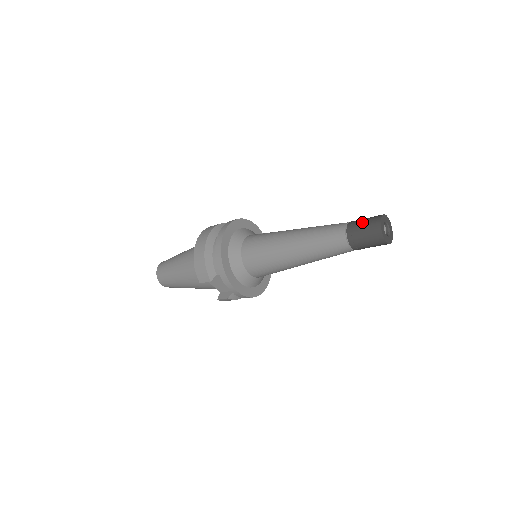
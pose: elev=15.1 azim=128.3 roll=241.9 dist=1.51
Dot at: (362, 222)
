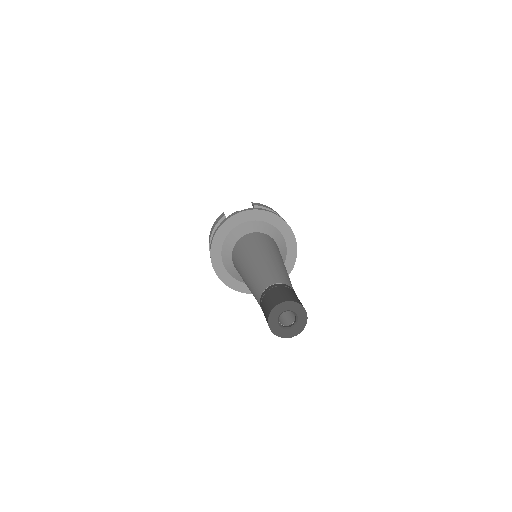
Dot at: occluded
